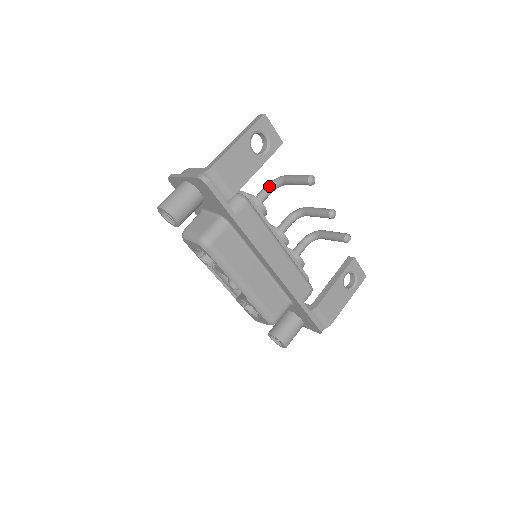
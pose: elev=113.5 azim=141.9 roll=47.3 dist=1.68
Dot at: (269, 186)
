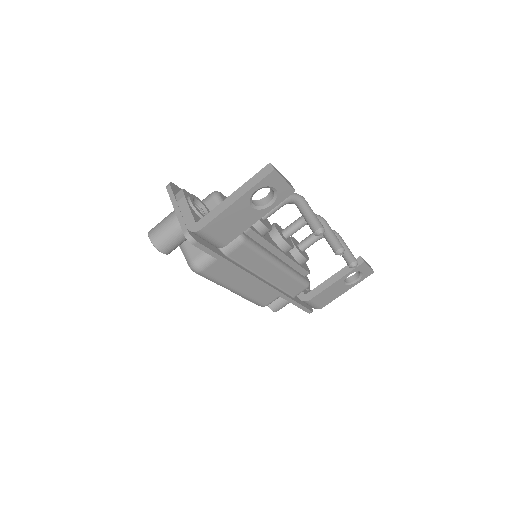
Dot at: occluded
